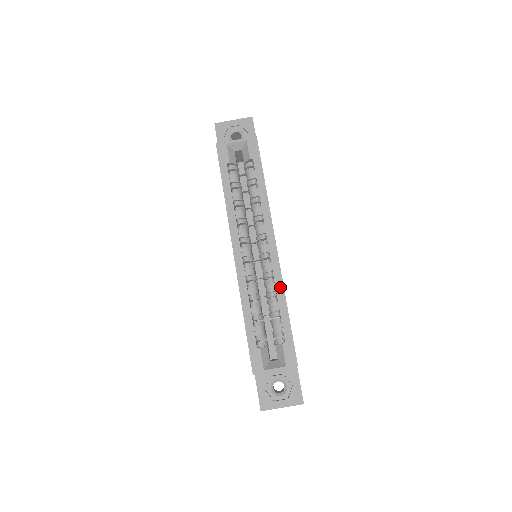
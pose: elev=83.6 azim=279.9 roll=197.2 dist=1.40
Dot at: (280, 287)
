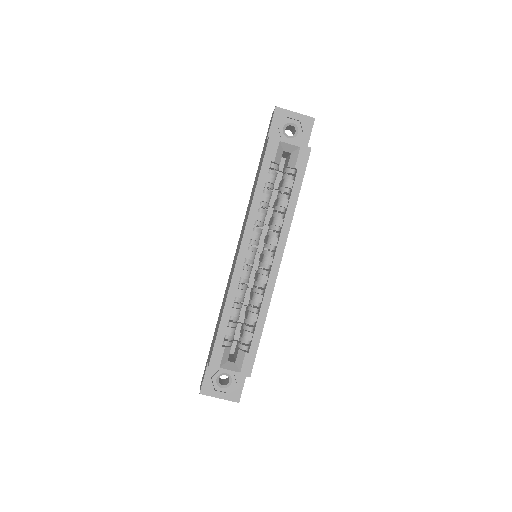
Dot at: (267, 302)
